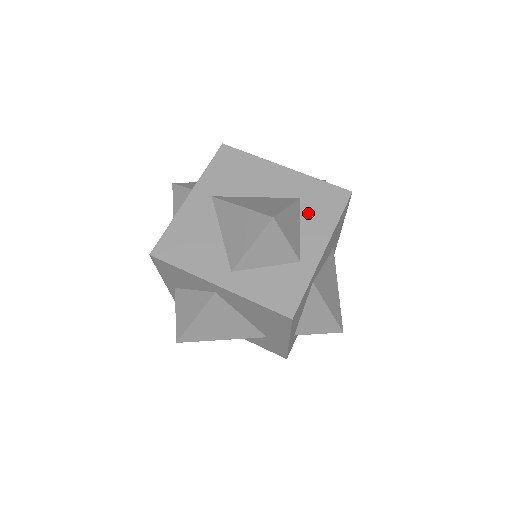
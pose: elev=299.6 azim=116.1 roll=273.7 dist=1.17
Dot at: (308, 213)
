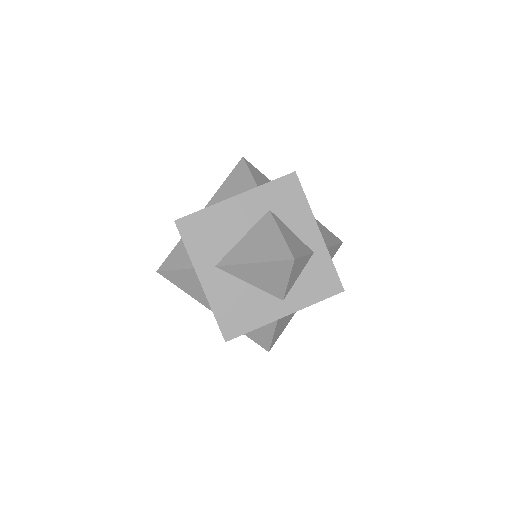
Dot at: (285, 216)
